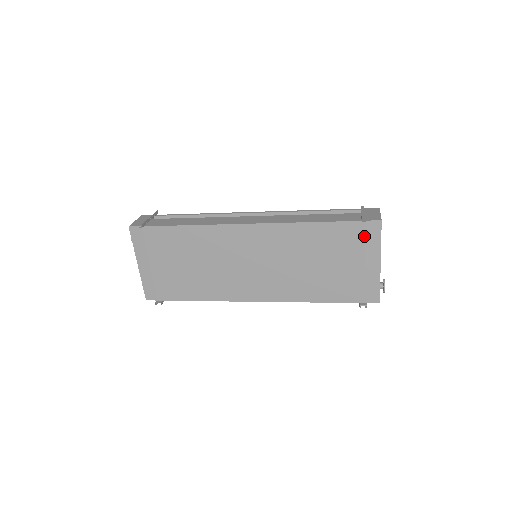
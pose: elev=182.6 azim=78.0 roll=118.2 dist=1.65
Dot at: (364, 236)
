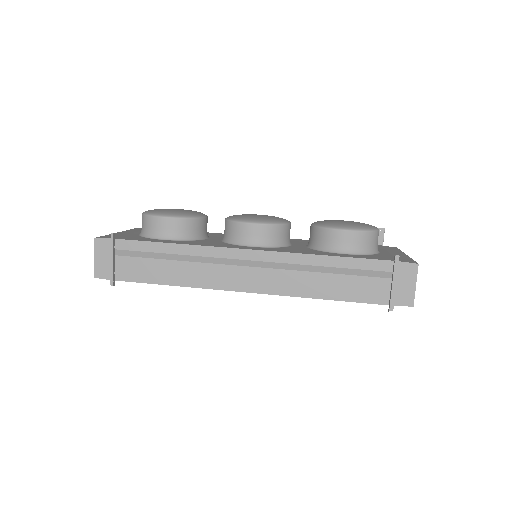
Dot at: occluded
